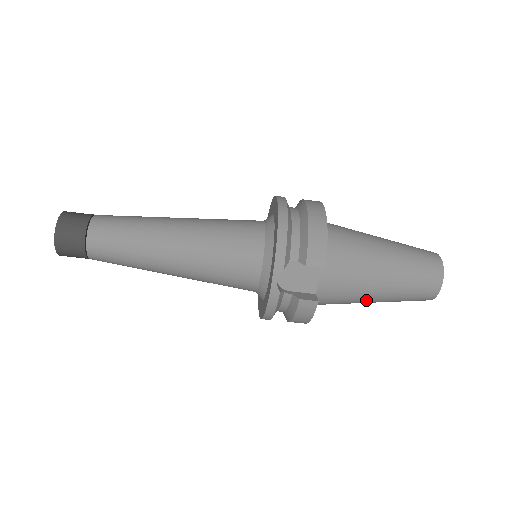
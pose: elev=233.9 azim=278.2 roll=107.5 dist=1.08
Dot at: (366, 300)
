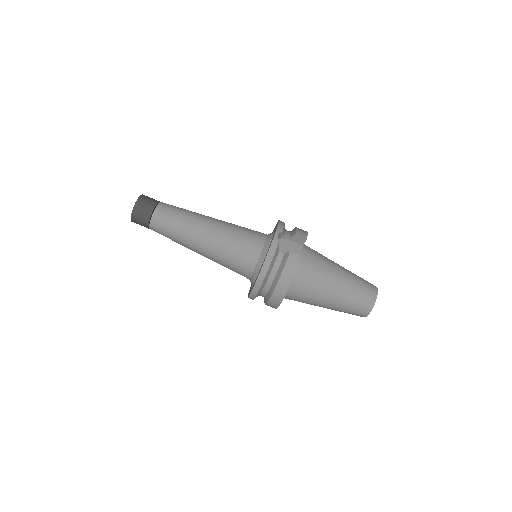
Dot at: (329, 288)
